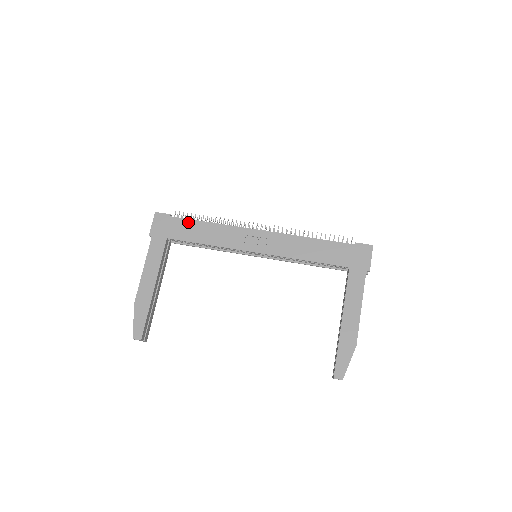
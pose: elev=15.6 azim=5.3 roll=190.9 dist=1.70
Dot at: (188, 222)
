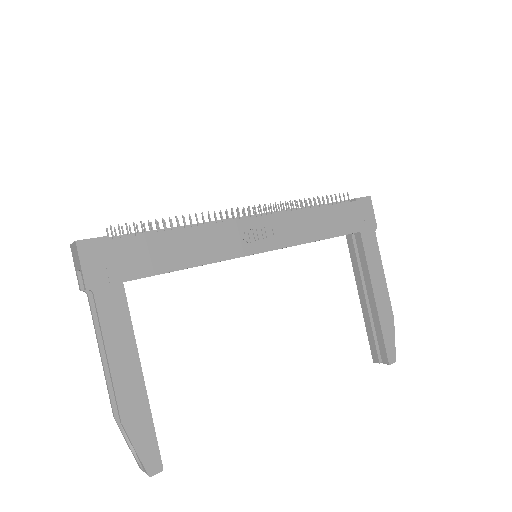
Dot at: (146, 240)
